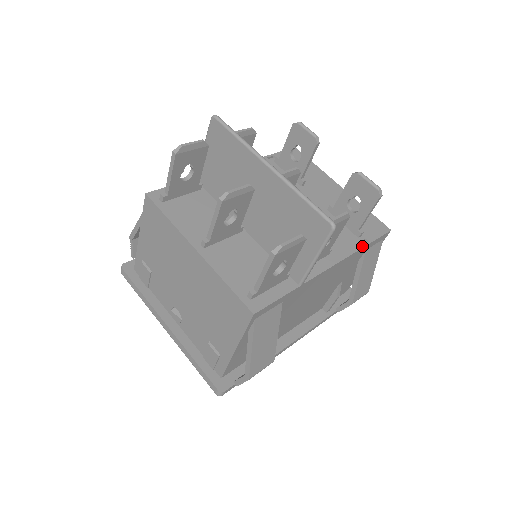
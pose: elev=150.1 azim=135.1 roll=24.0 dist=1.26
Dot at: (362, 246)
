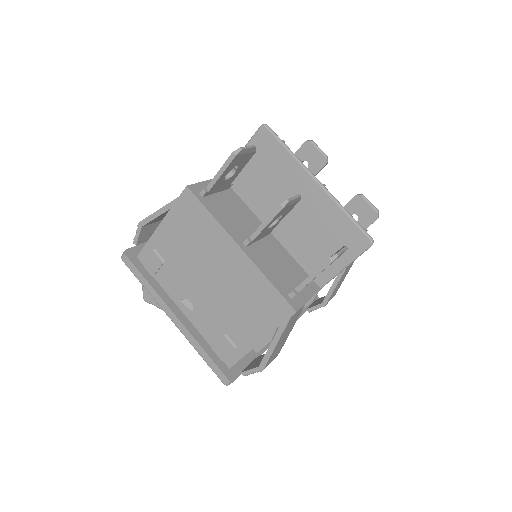
Dot at: occluded
